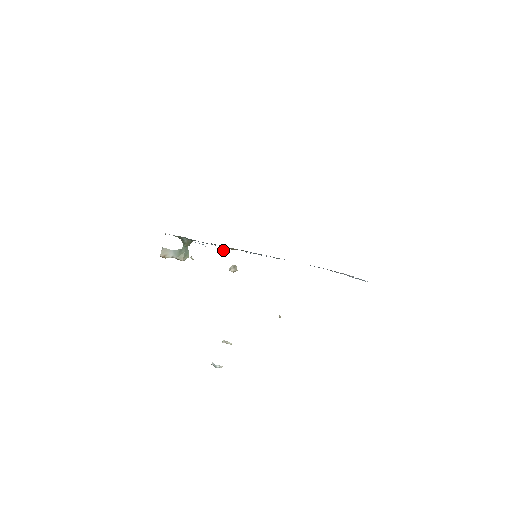
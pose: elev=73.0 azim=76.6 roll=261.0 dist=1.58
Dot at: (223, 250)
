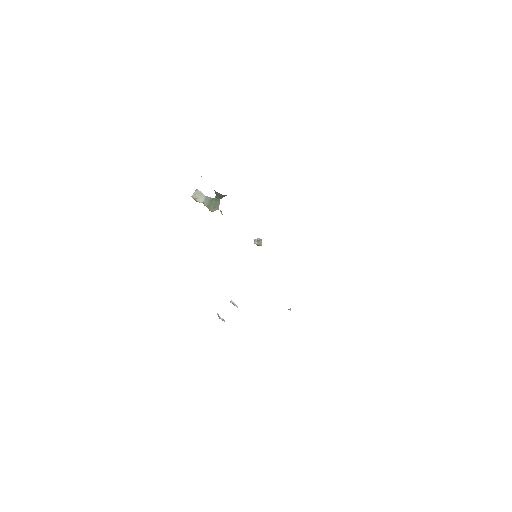
Dot at: occluded
